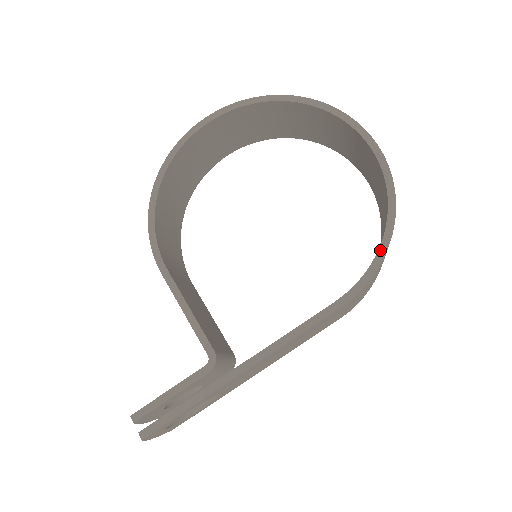
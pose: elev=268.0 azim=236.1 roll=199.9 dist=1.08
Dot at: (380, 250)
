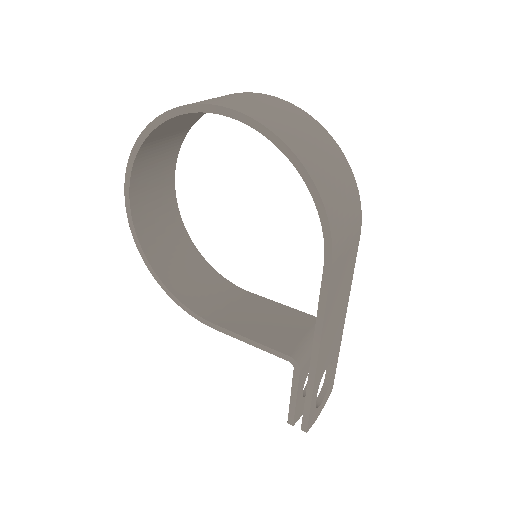
Dot at: (314, 199)
